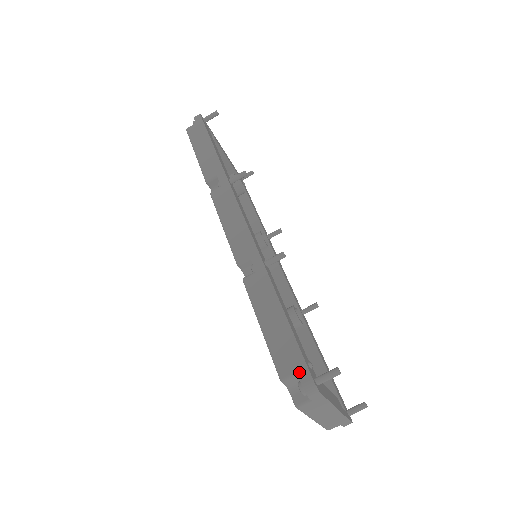
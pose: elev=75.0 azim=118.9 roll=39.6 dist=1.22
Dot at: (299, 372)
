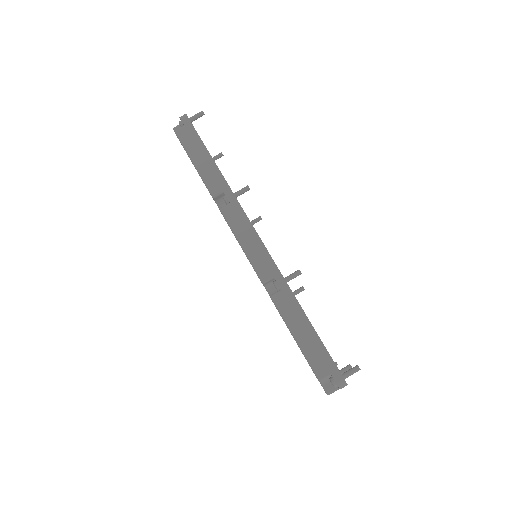
Dot at: (332, 373)
